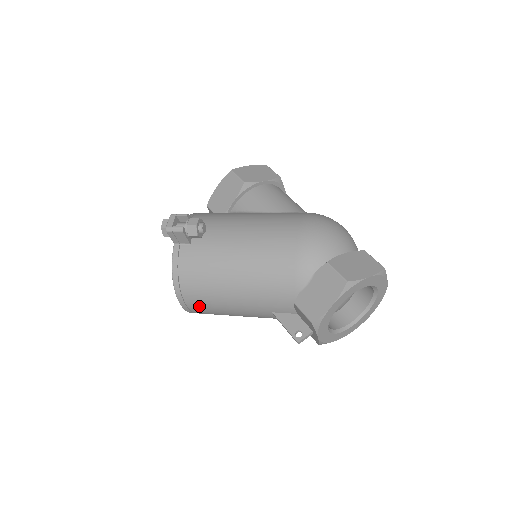
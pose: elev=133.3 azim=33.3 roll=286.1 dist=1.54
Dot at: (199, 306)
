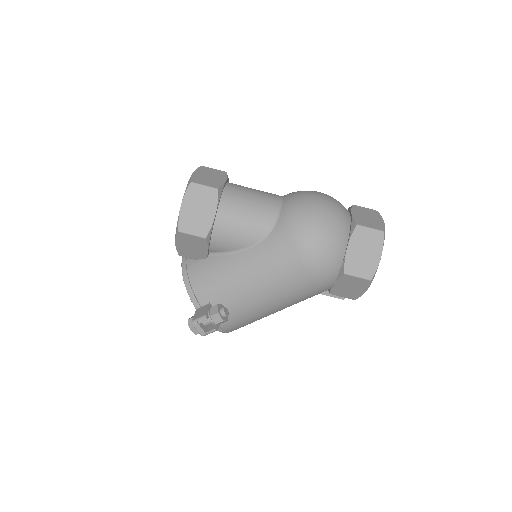
Dot at: occluded
